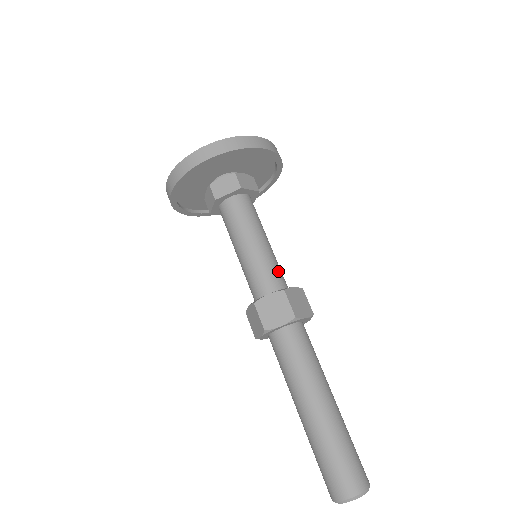
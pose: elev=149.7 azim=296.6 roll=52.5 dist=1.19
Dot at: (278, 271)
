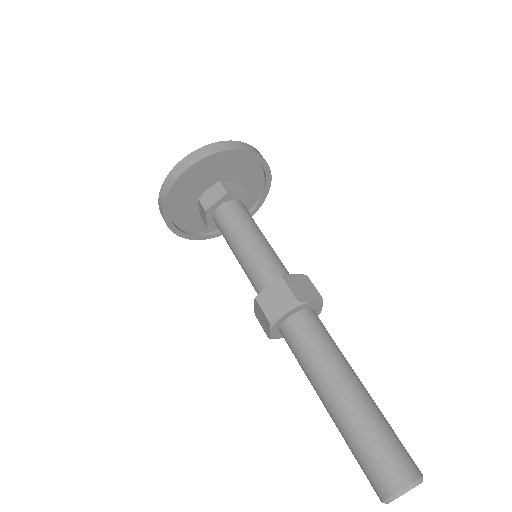
Dot at: occluded
